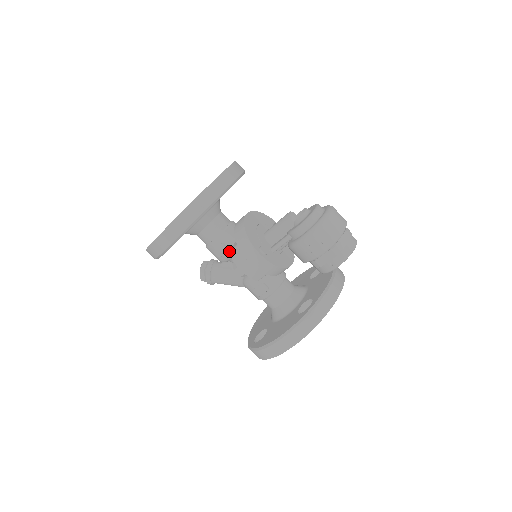
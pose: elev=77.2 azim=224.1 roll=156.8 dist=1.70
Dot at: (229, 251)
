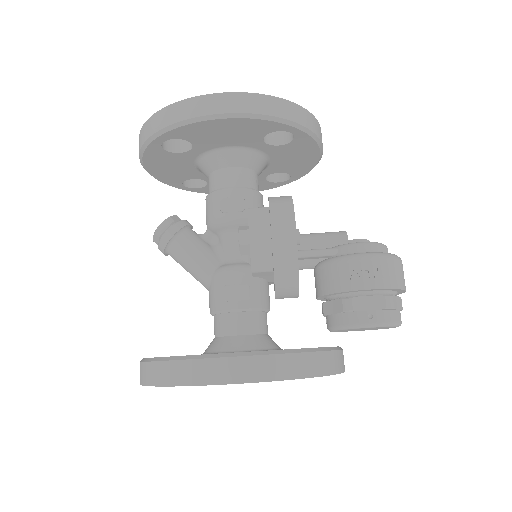
Dot at: occluded
